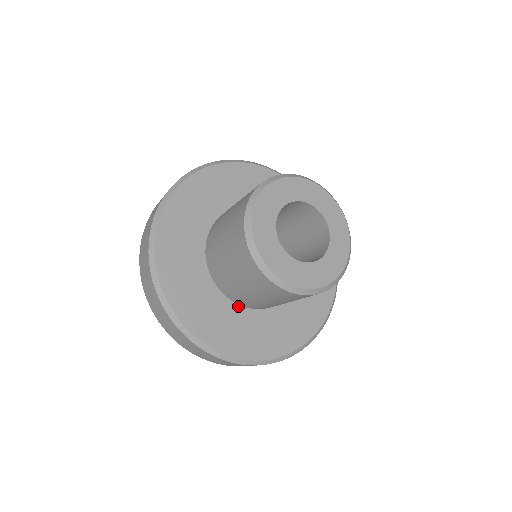
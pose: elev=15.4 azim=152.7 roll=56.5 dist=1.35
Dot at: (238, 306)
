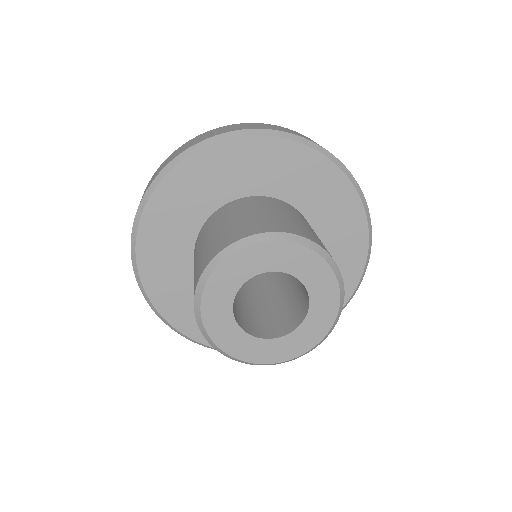
Dot at: occluded
